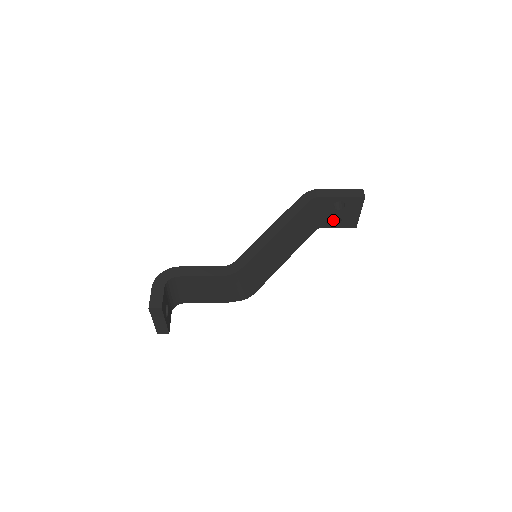
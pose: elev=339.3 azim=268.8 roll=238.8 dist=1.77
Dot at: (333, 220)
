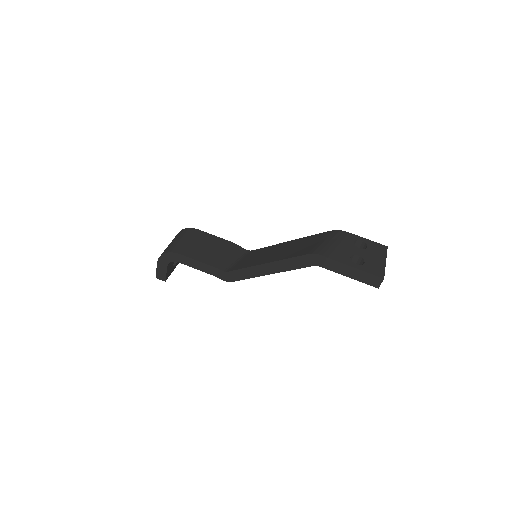
Dot at: (358, 244)
